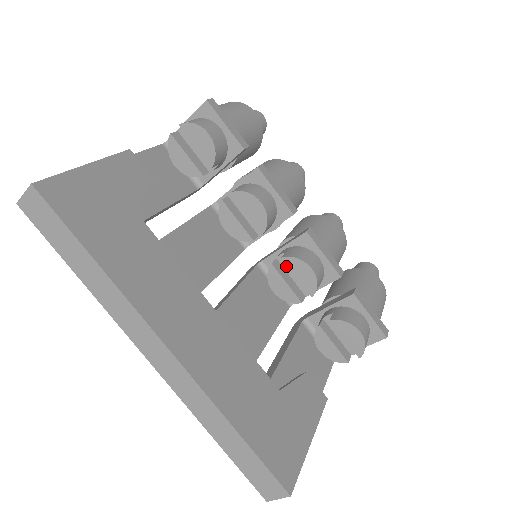
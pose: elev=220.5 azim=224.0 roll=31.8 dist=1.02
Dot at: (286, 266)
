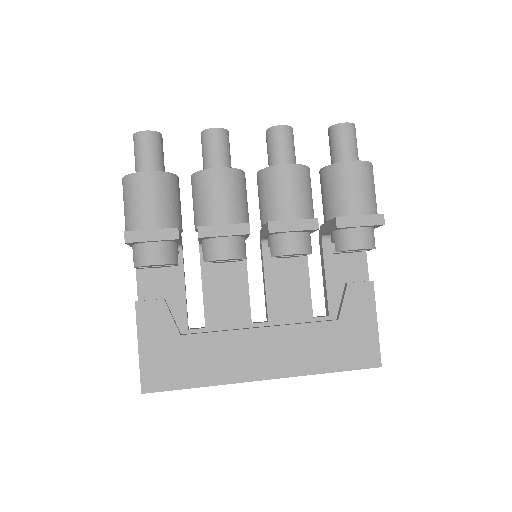
Dot at: occluded
